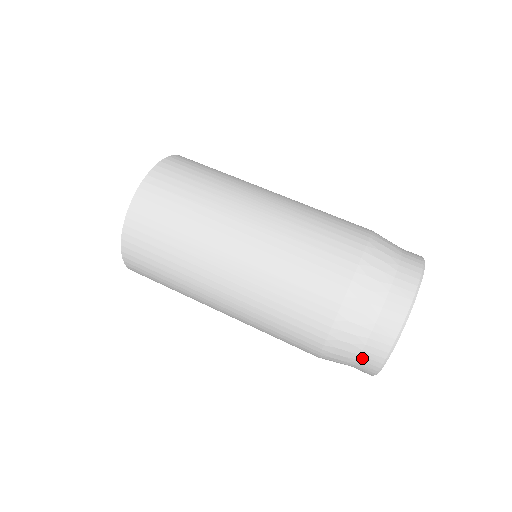
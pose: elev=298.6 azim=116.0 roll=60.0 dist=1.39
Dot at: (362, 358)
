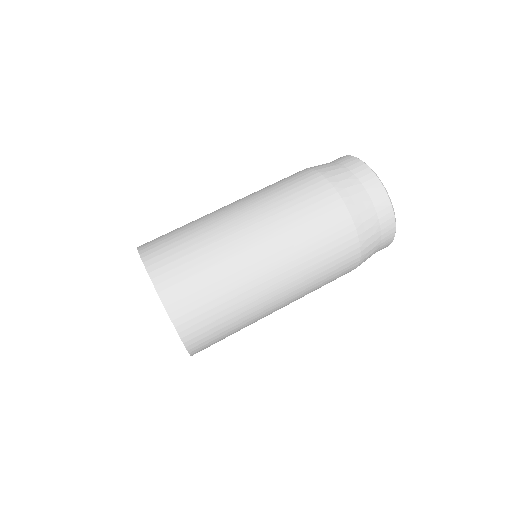
Dot at: (381, 247)
